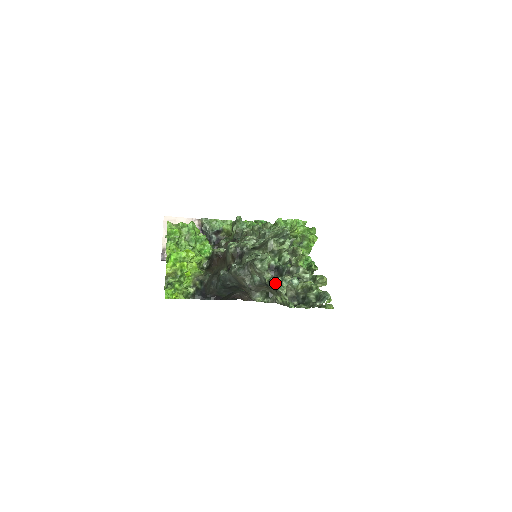
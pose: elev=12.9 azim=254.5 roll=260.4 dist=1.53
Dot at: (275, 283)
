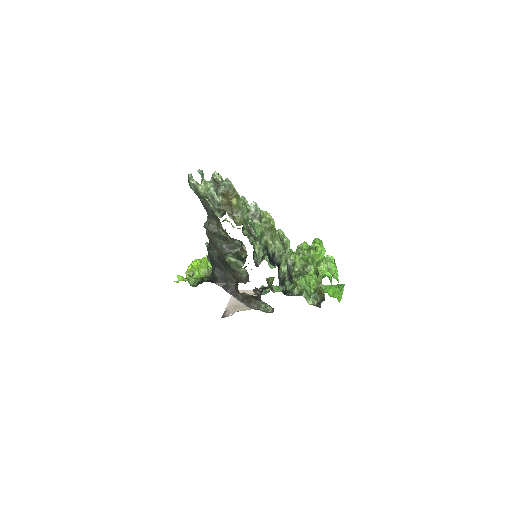
Dot at: (188, 177)
